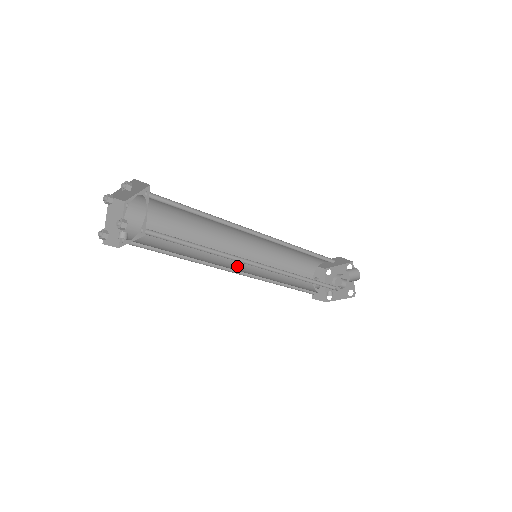
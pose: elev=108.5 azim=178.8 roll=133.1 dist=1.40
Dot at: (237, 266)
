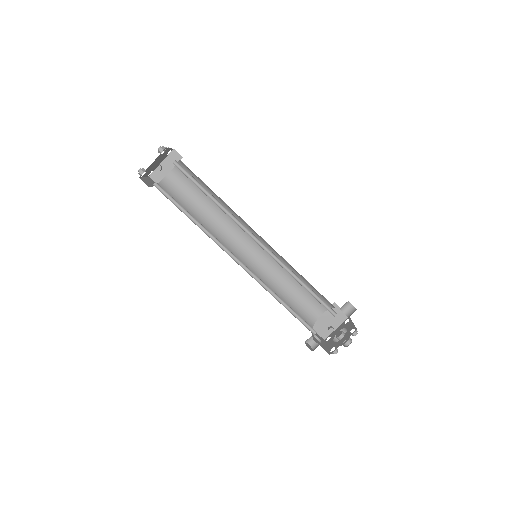
Dot at: (239, 262)
